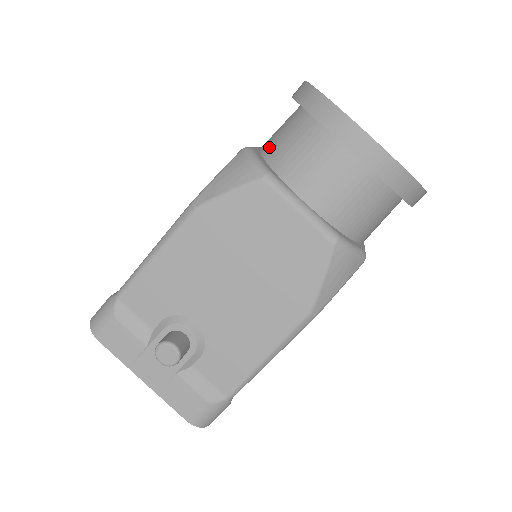
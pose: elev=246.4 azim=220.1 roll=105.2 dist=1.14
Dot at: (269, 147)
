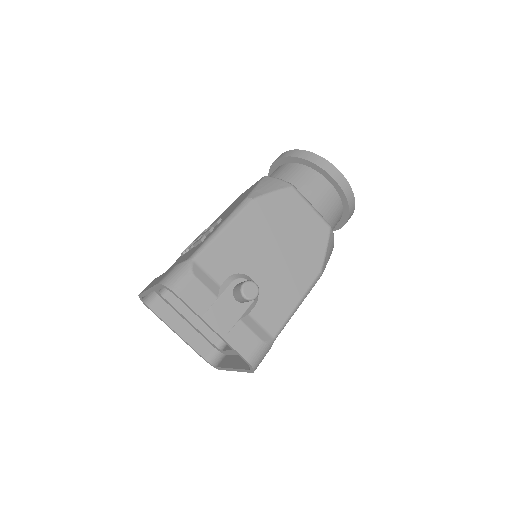
Dot at: occluded
